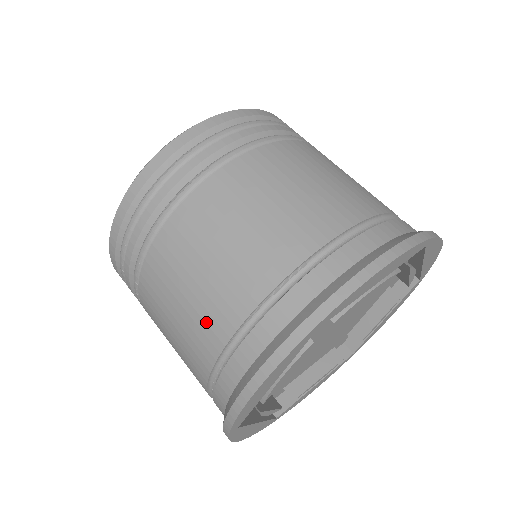
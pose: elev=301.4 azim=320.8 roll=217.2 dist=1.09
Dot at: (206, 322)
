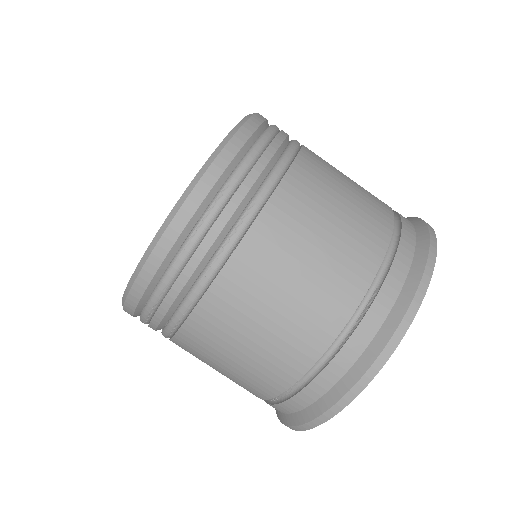
Dot at: (286, 352)
